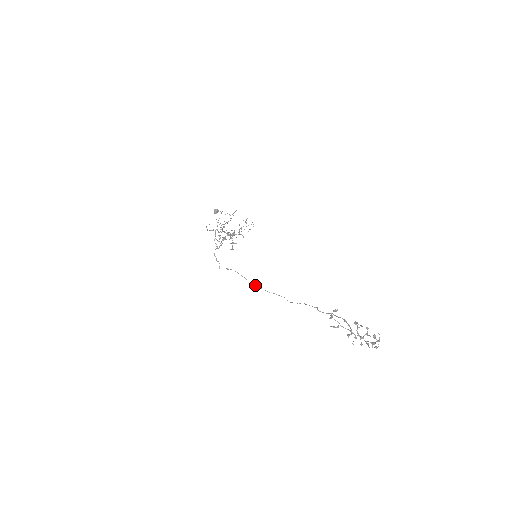
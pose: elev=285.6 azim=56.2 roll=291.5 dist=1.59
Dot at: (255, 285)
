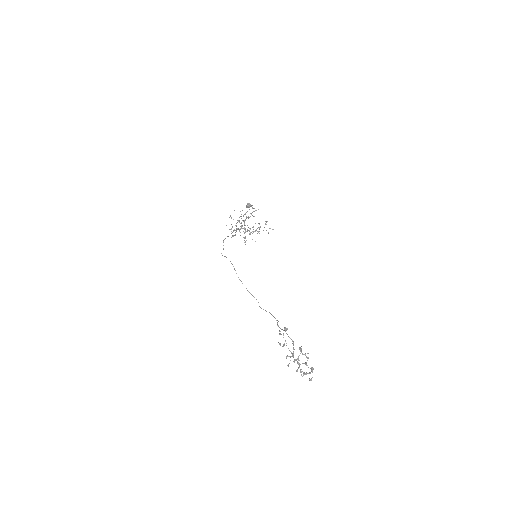
Dot at: (240, 280)
